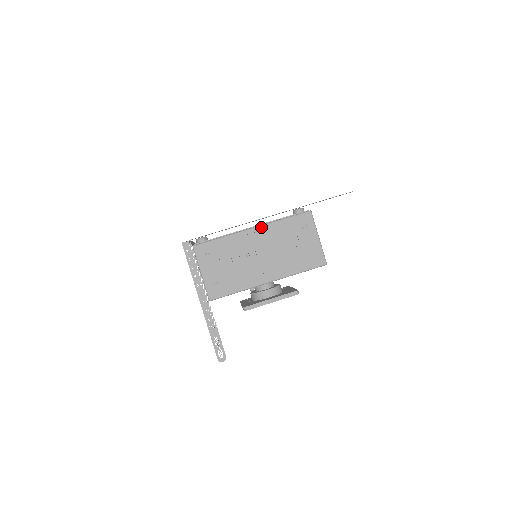
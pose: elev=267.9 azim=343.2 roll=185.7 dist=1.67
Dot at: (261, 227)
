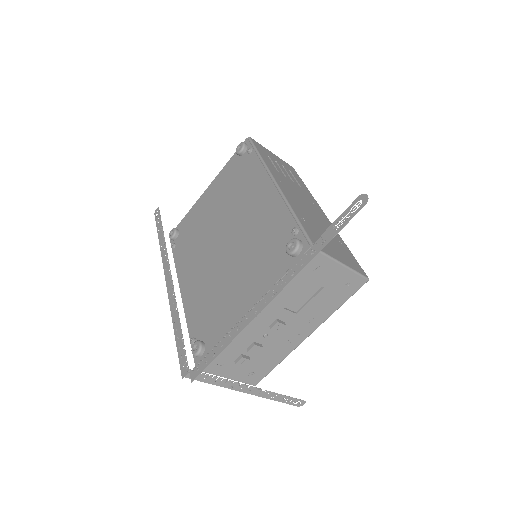
Dot at: occluded
